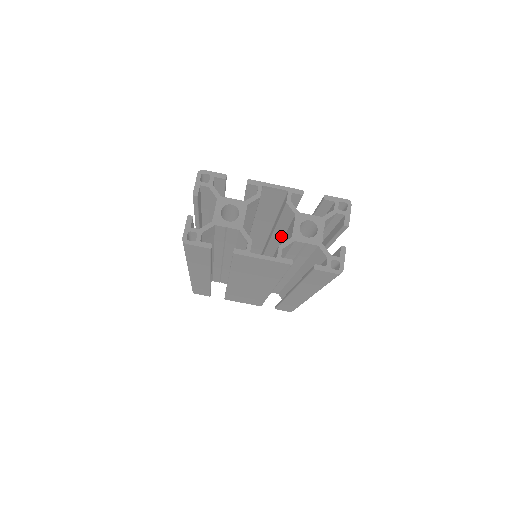
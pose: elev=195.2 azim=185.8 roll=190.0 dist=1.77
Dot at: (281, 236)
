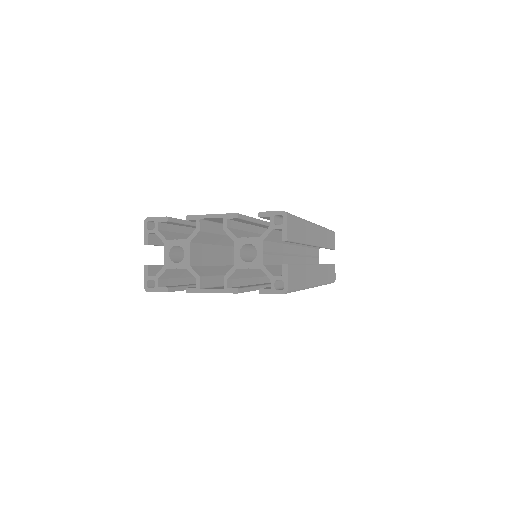
Dot at: occluded
